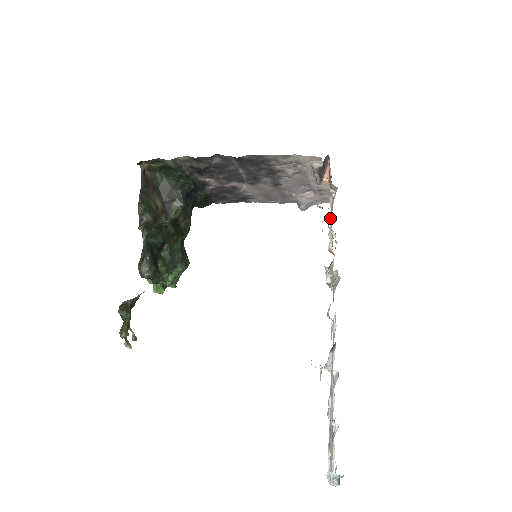
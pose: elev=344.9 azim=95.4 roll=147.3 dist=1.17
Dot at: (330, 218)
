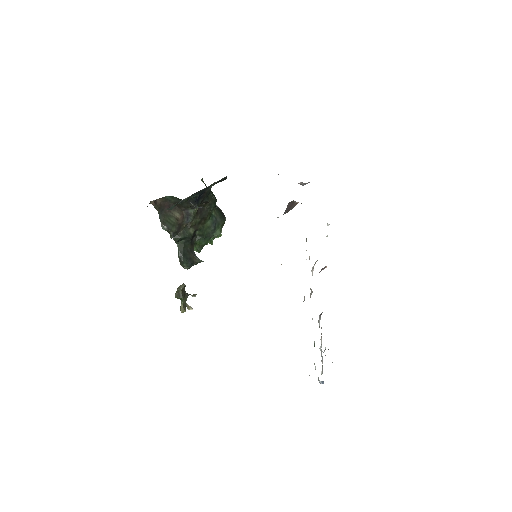
Dot at: (306, 239)
